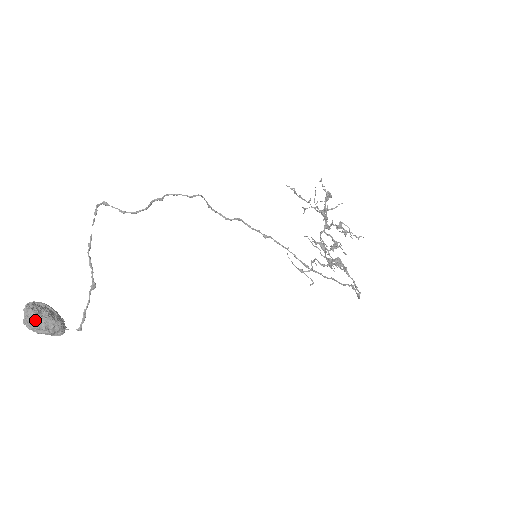
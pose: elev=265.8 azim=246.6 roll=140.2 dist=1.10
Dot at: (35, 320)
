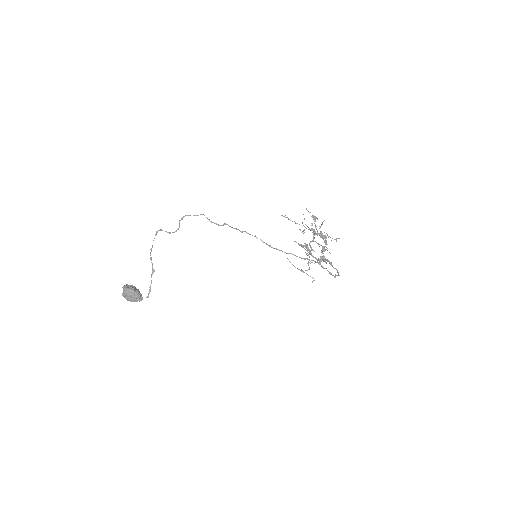
Dot at: (126, 291)
